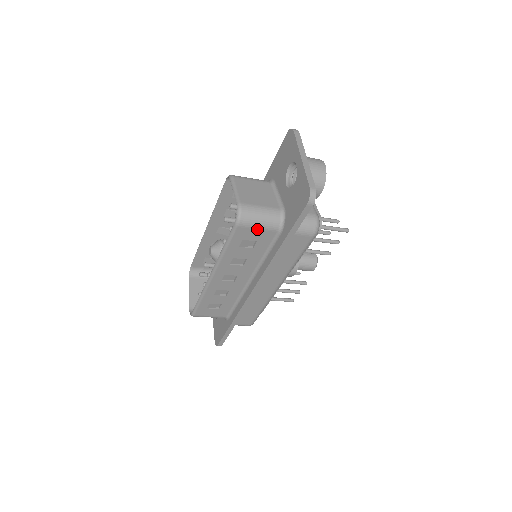
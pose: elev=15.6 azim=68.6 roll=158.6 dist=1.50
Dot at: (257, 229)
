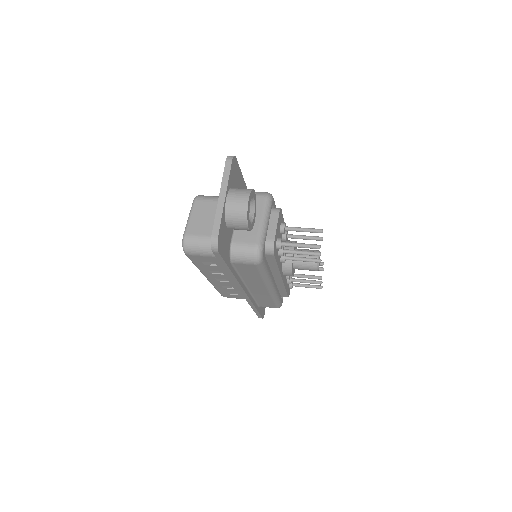
Dot at: (205, 256)
